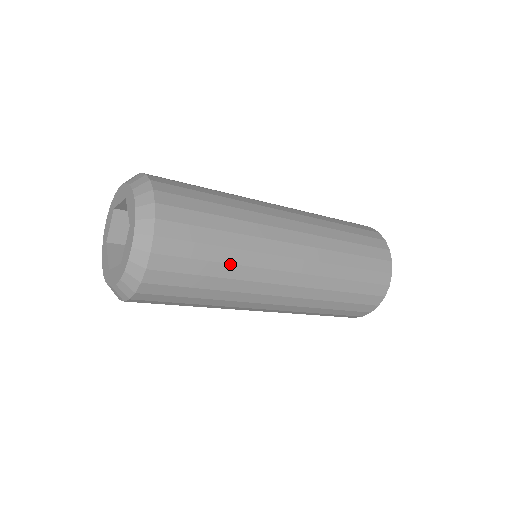
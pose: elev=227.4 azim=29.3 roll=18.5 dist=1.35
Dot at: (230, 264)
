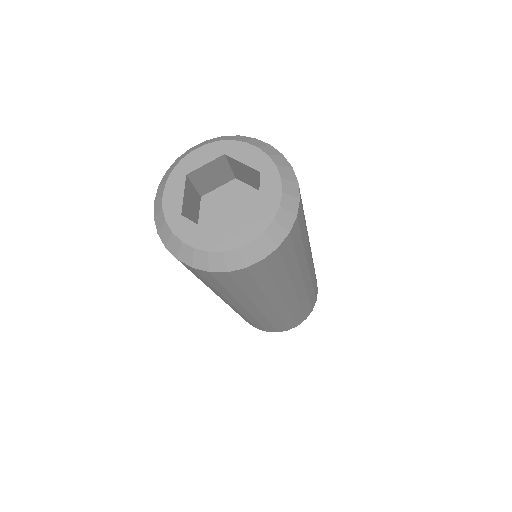
Dot at: (276, 285)
